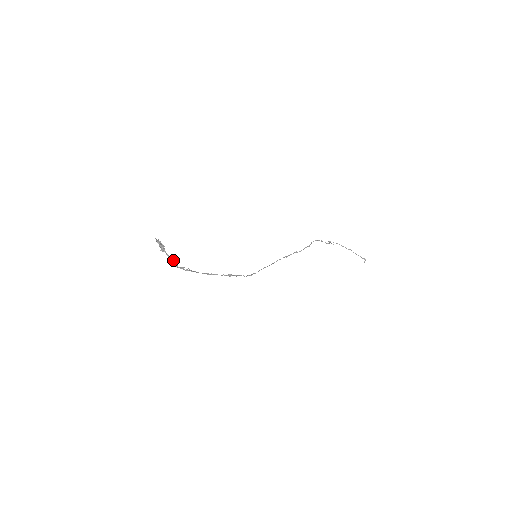
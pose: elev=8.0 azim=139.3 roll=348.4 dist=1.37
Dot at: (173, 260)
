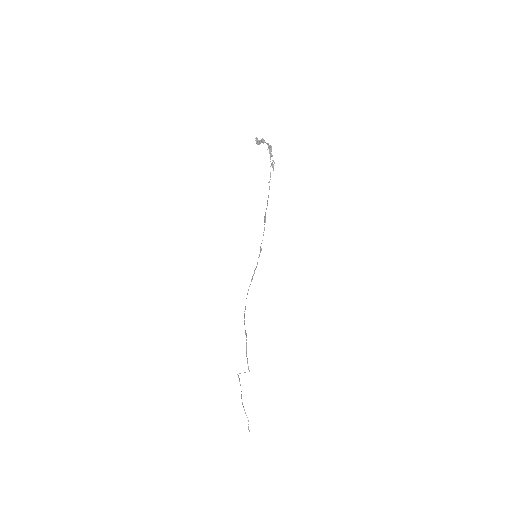
Dot at: (271, 147)
